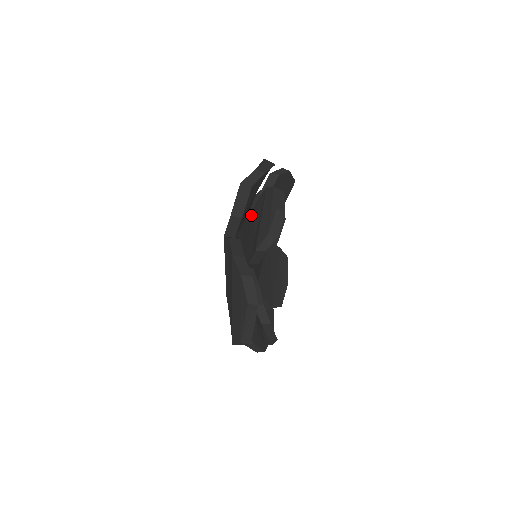
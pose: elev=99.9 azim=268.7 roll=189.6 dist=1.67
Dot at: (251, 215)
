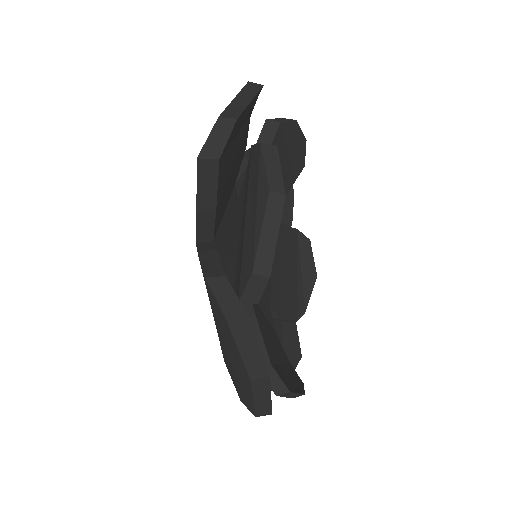
Dot at: occluded
